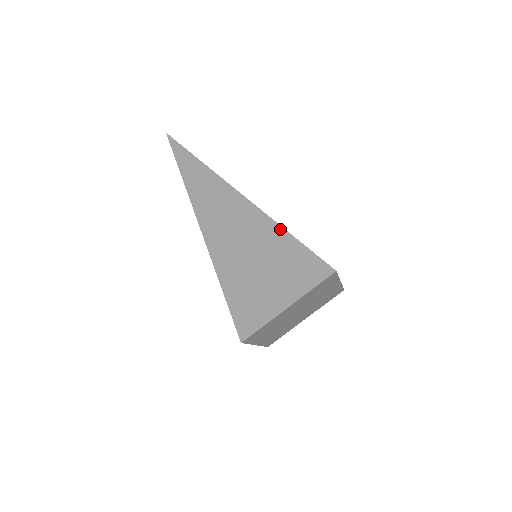
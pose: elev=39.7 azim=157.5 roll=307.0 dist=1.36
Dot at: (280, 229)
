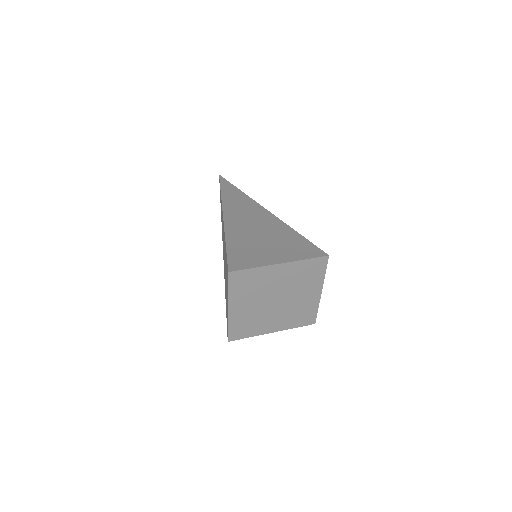
Dot at: (290, 229)
